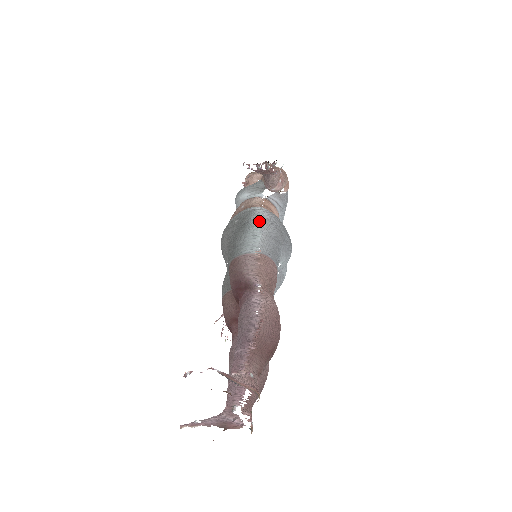
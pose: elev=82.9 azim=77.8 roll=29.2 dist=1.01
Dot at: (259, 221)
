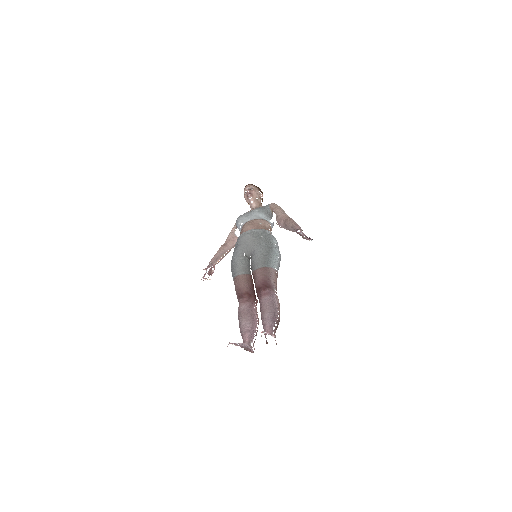
Dot at: (277, 249)
